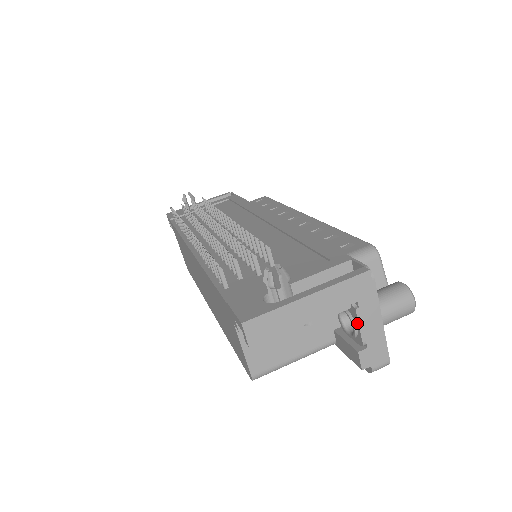
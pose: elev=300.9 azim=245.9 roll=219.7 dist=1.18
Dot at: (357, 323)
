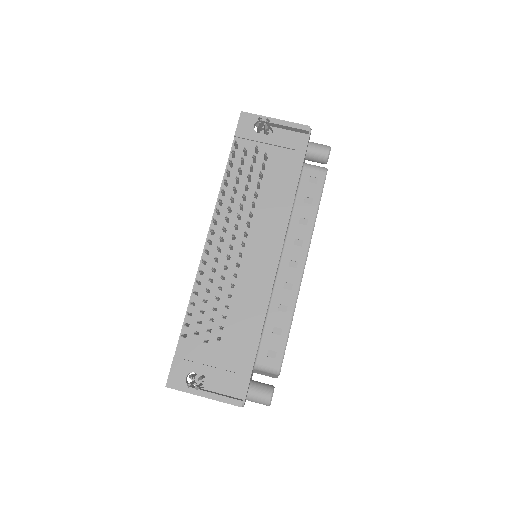
Dot at: occluded
